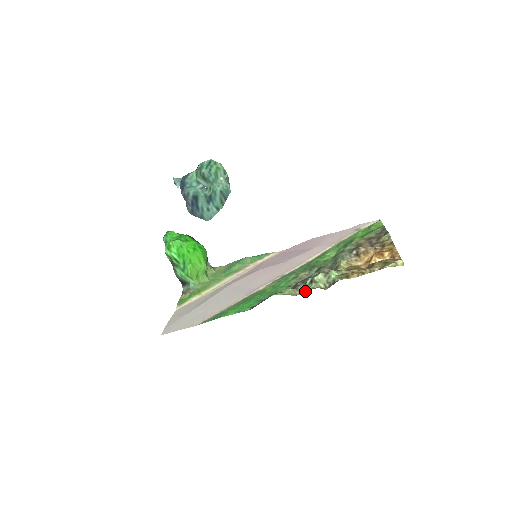
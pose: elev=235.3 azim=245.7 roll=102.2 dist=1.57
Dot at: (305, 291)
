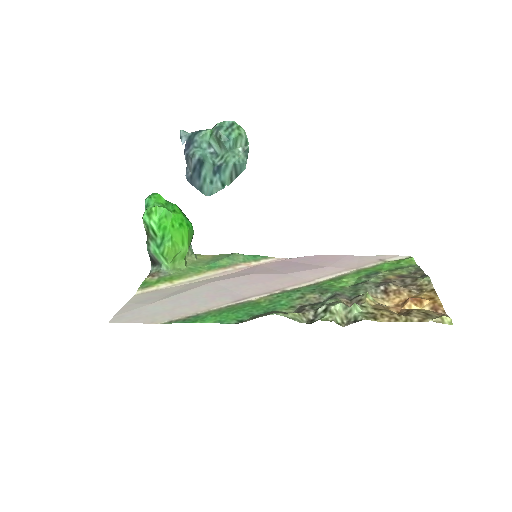
Dot at: (314, 320)
